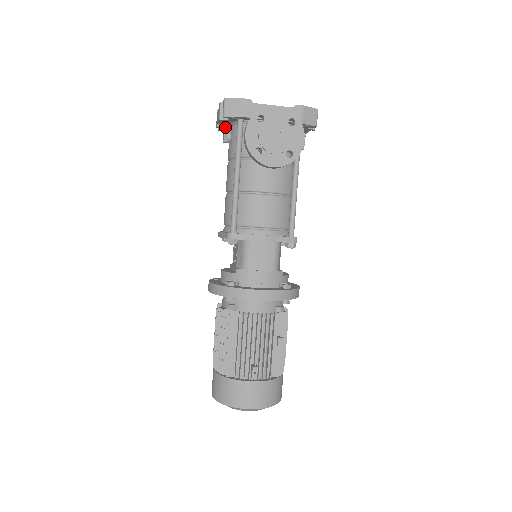
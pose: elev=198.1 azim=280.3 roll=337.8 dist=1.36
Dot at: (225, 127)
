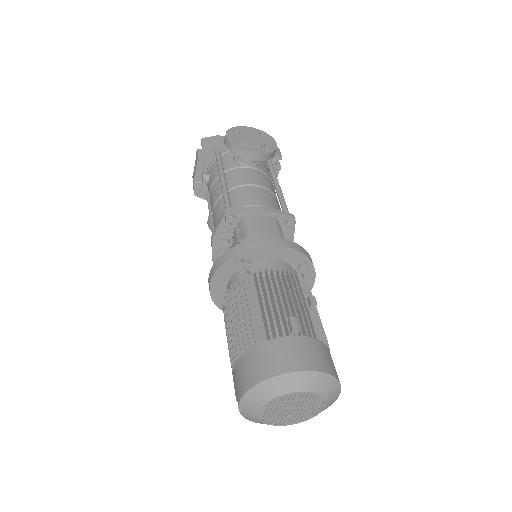
Dot at: occluded
